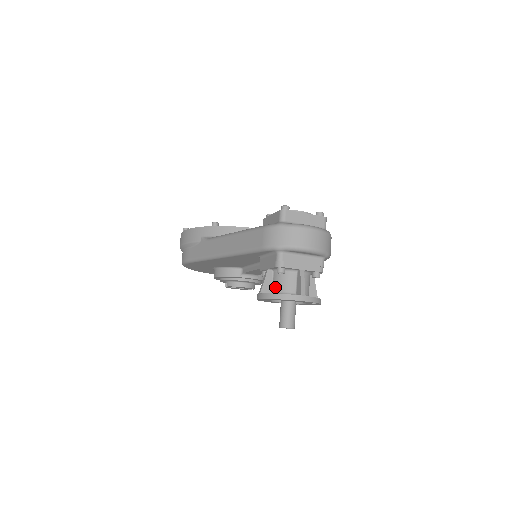
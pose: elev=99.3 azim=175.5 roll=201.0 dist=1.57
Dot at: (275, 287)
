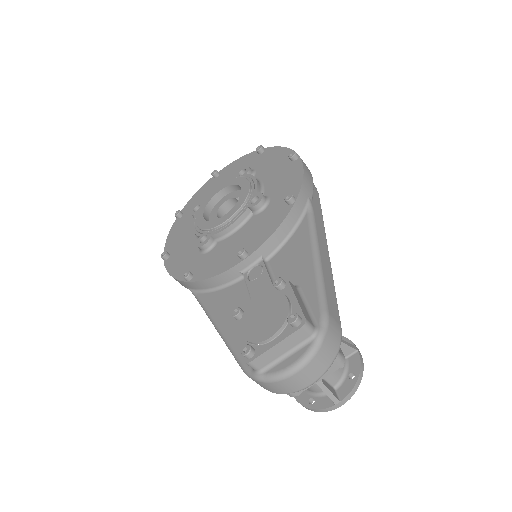
Dot at: occluded
